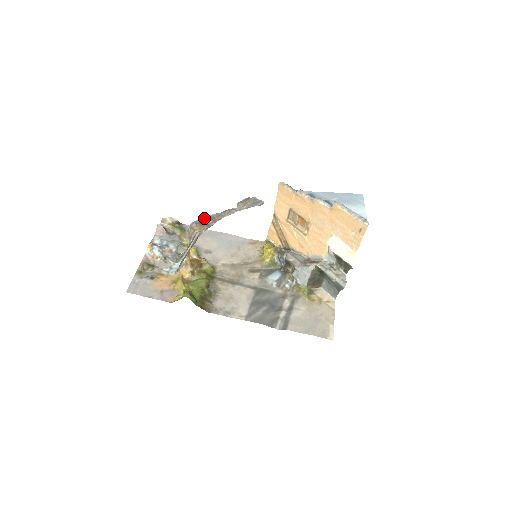
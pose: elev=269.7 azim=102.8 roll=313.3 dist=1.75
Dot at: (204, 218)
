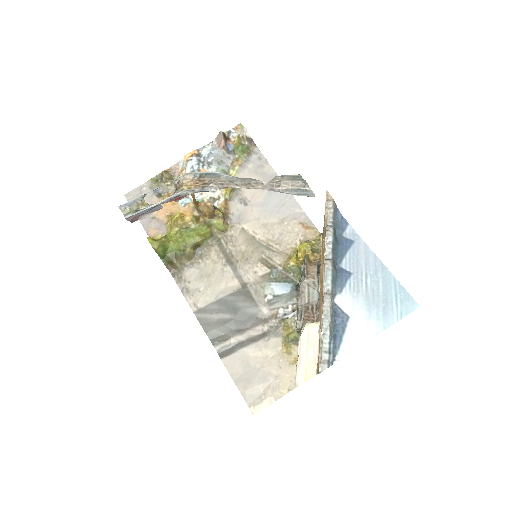
Dot at: (210, 174)
